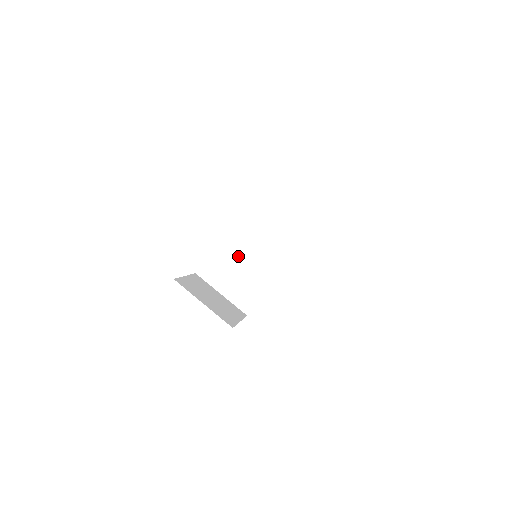
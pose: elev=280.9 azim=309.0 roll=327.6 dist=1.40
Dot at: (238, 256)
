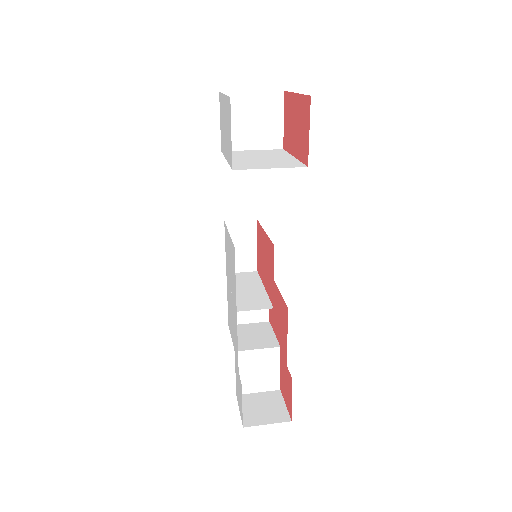
Dot at: (252, 160)
